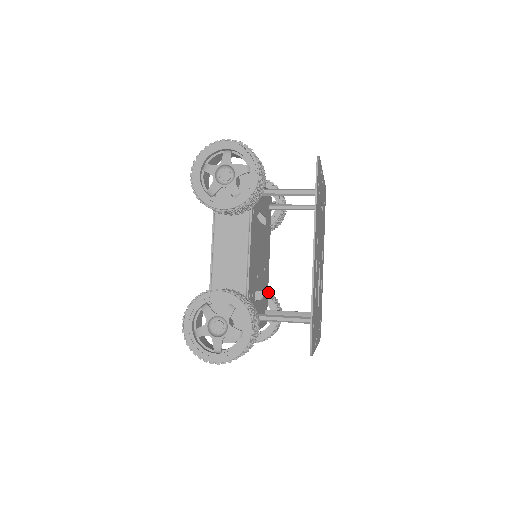
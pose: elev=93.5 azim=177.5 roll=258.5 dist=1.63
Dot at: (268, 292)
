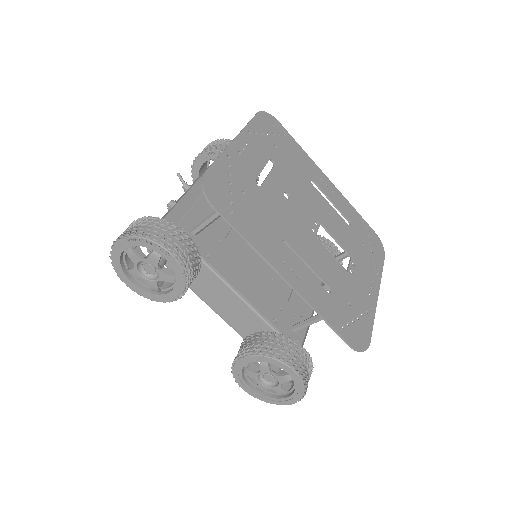
Dot at: occluded
